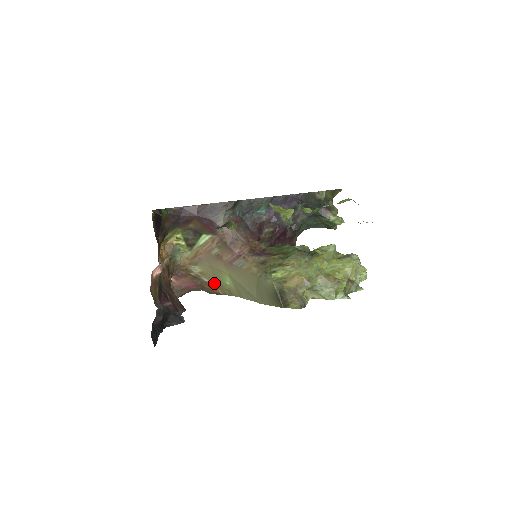
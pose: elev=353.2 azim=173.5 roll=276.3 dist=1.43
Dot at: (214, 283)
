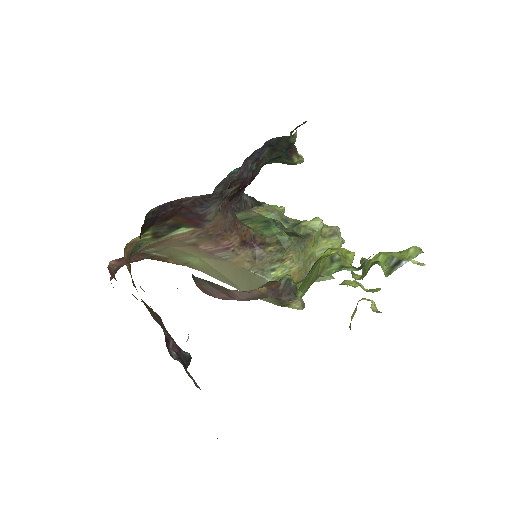
Dot at: (166, 256)
